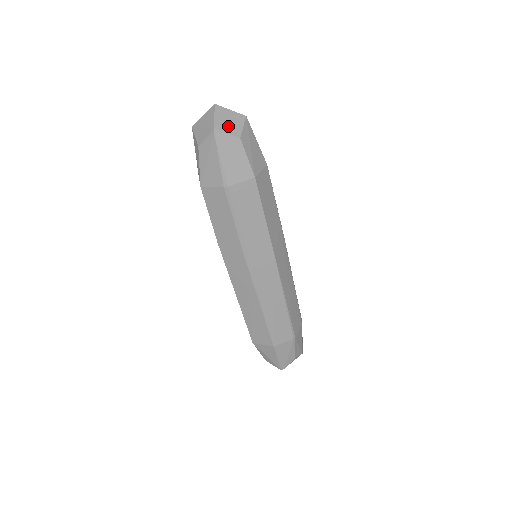
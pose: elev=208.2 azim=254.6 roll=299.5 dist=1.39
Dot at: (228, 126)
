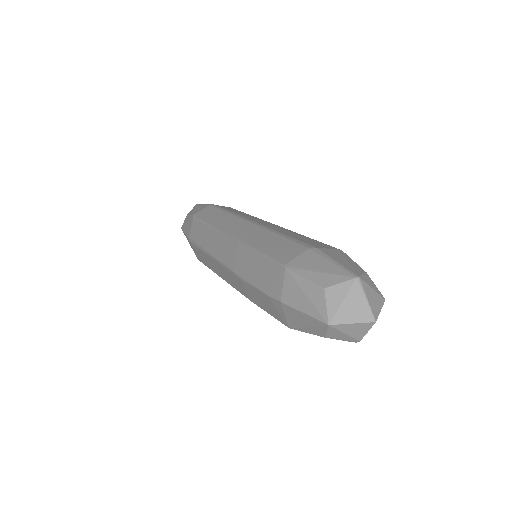
Dot at: occluded
